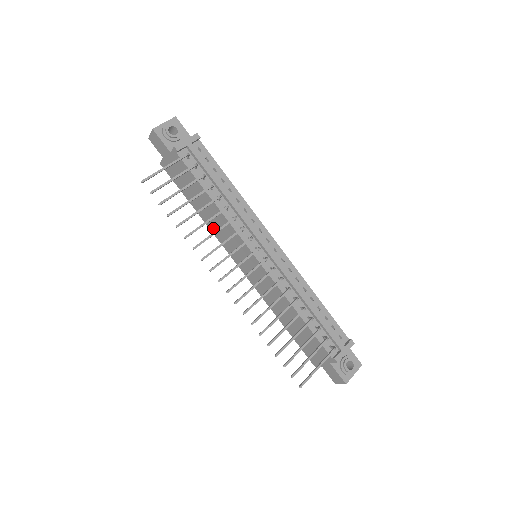
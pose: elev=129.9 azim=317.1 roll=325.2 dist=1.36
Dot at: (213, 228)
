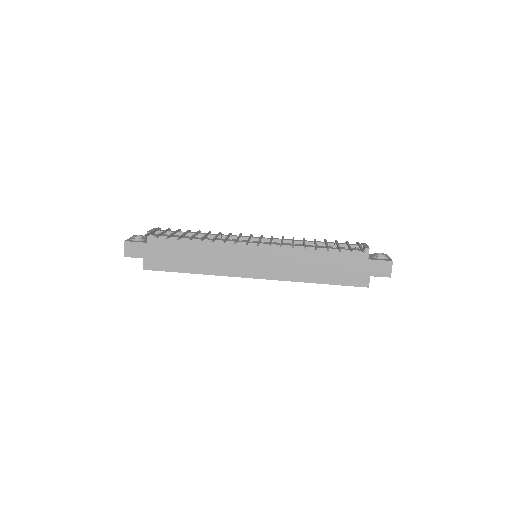
Dot at: (214, 269)
